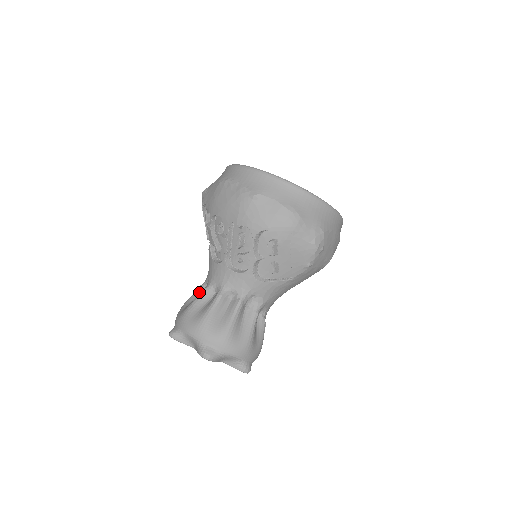
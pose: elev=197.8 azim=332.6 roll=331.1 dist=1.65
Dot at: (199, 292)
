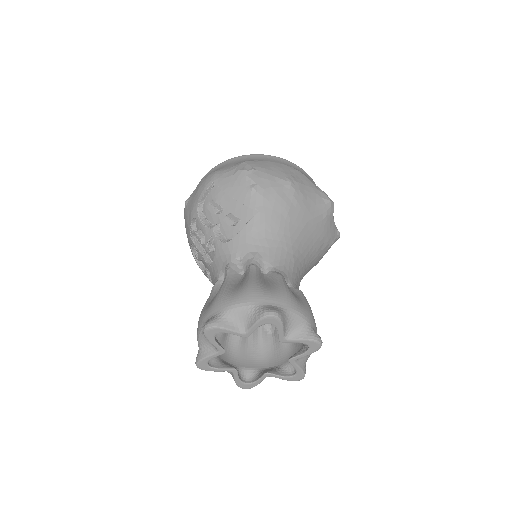
Dot at: occluded
